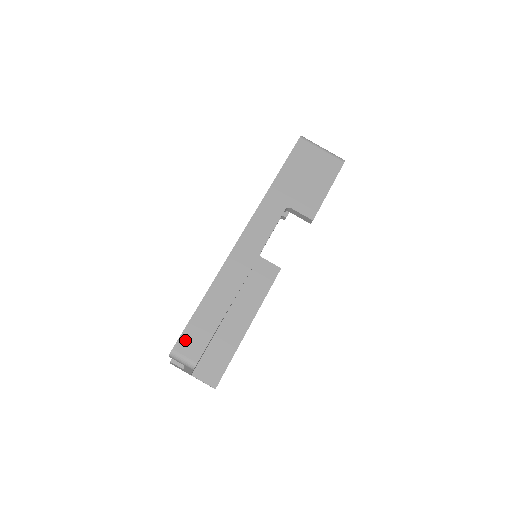
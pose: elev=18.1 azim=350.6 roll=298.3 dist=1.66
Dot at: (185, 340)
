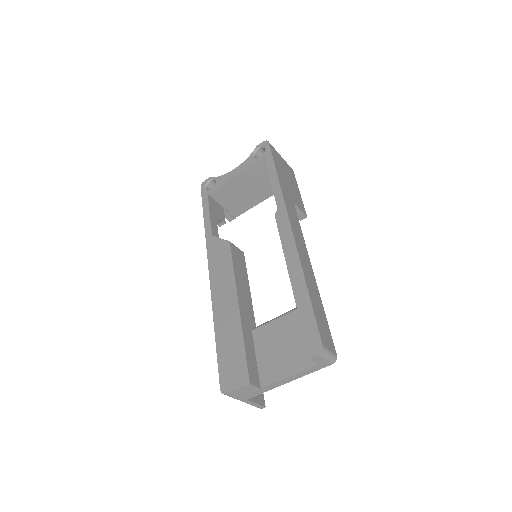
Dot at: (322, 333)
